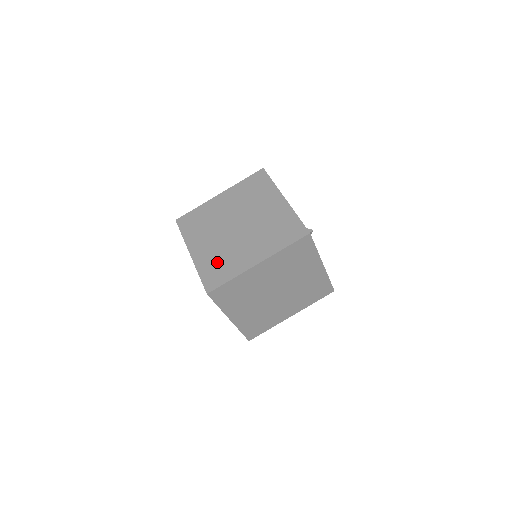
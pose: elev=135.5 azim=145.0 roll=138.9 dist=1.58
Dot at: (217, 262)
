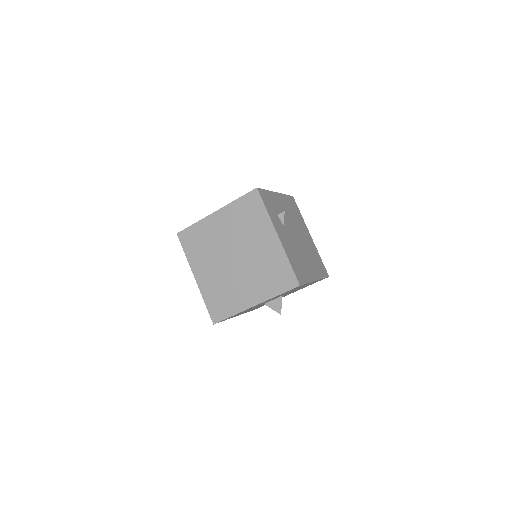
Dot at: occluded
